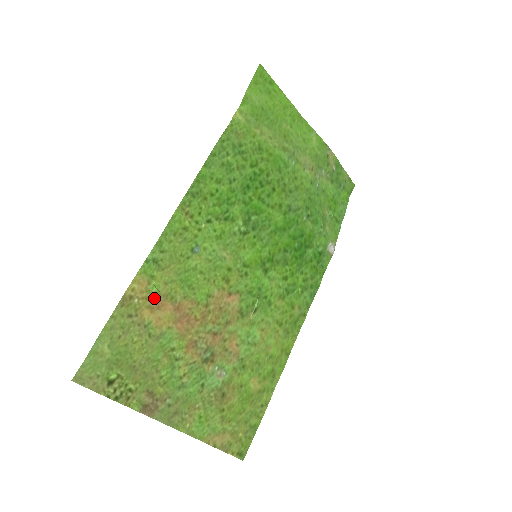
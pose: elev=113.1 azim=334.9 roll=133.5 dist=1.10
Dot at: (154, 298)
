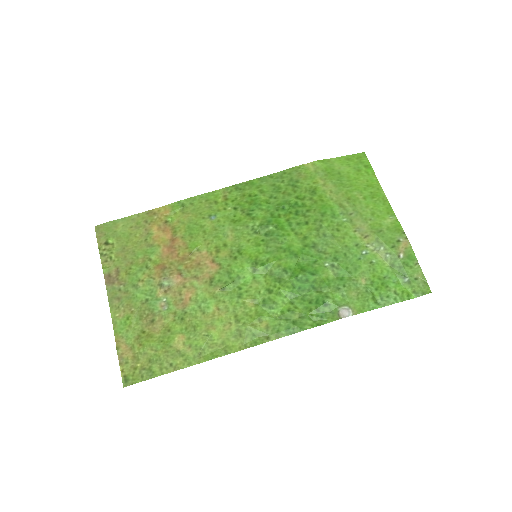
Dot at: (166, 224)
